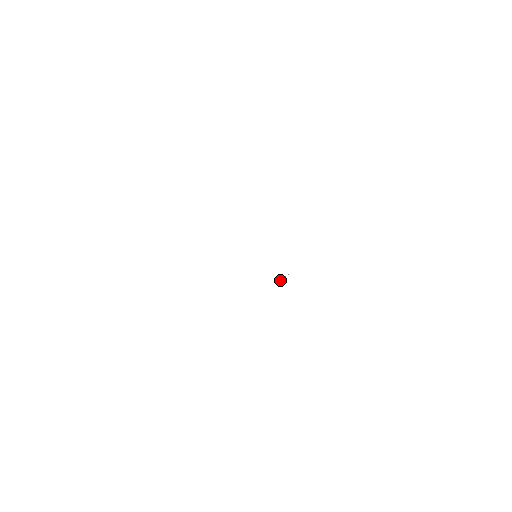
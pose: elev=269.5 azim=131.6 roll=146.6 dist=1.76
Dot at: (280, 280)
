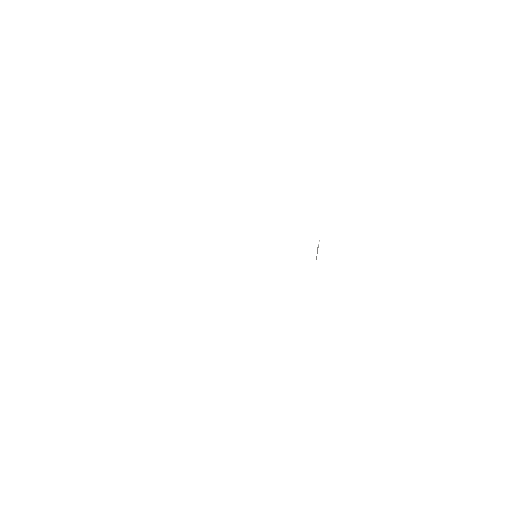
Dot at: occluded
